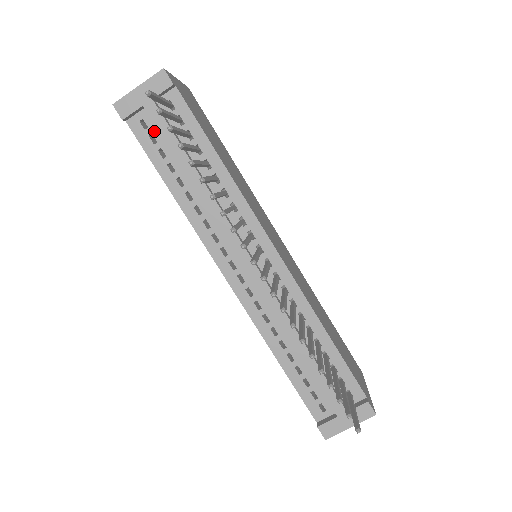
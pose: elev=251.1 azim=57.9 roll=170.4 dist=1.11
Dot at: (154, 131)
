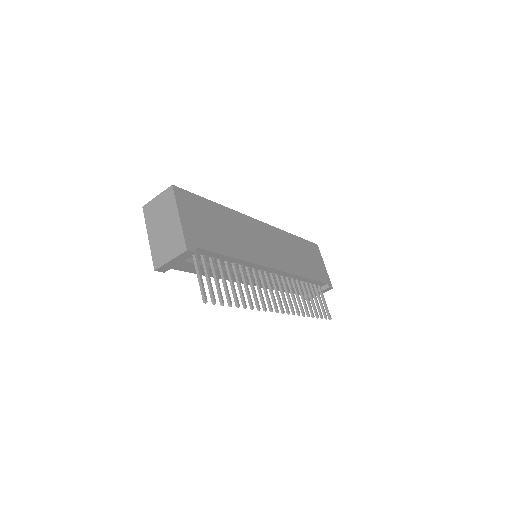
Dot at: occluded
